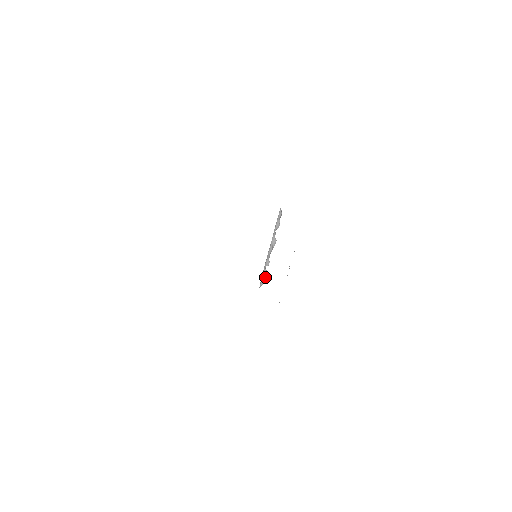
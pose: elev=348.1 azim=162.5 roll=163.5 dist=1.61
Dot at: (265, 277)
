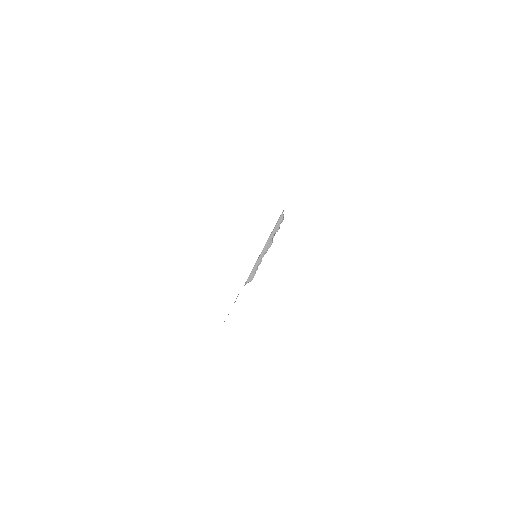
Dot at: (254, 274)
